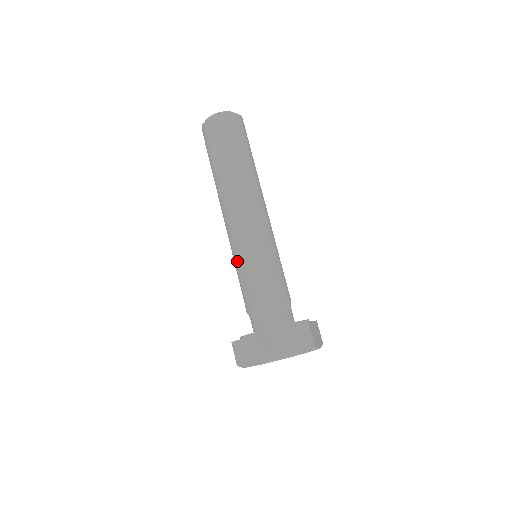
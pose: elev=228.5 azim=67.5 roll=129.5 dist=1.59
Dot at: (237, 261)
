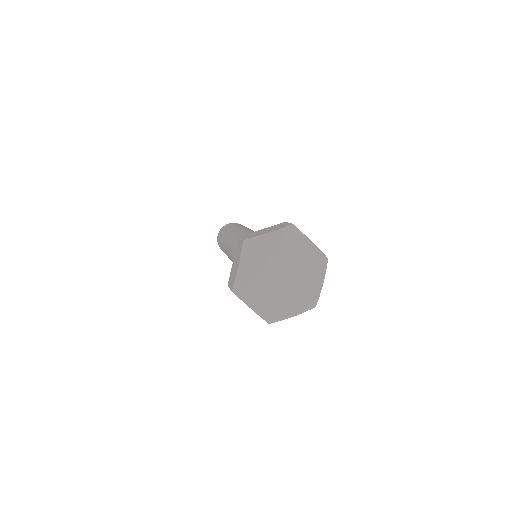
Dot at: occluded
